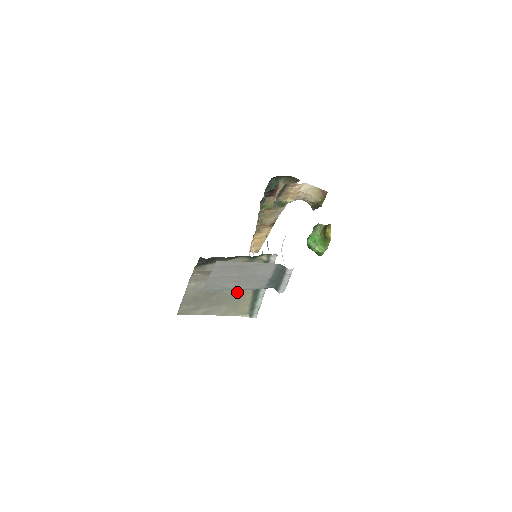
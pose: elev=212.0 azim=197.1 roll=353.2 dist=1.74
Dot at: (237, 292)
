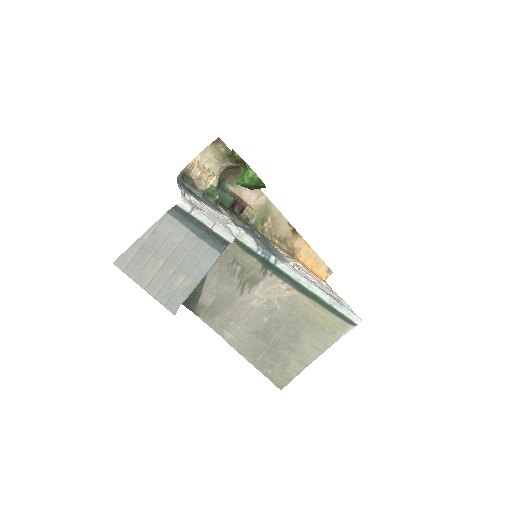
Dot at: (286, 307)
